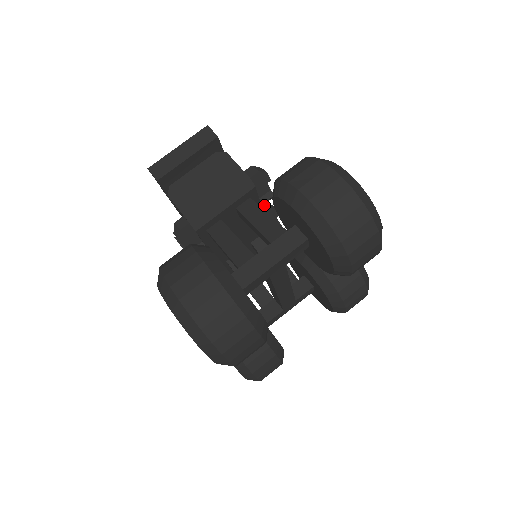
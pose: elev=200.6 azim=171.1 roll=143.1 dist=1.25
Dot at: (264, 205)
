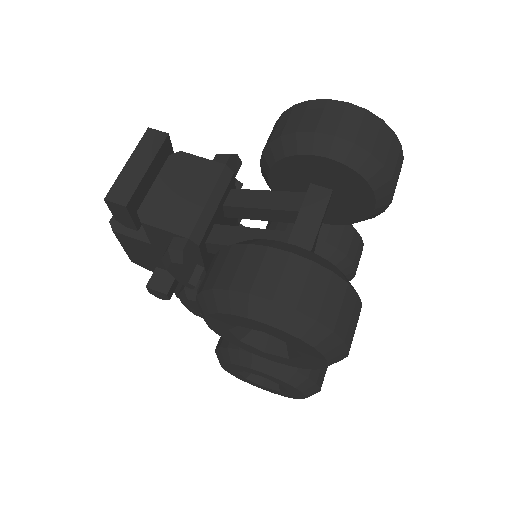
Dot at: occluded
